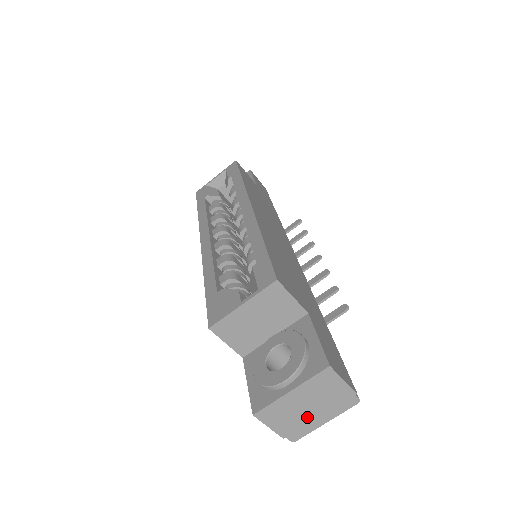
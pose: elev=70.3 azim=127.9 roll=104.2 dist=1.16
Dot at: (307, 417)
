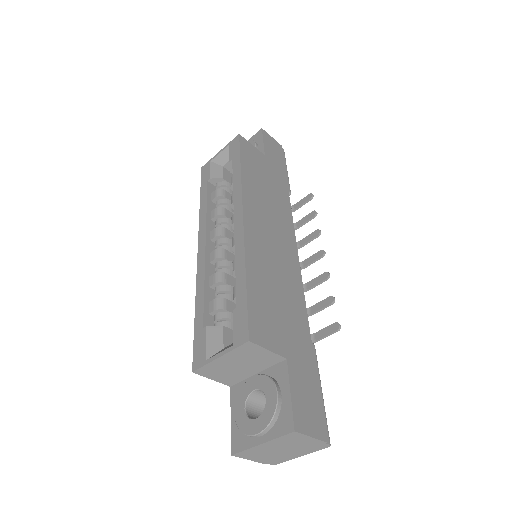
Dot at: (282, 454)
